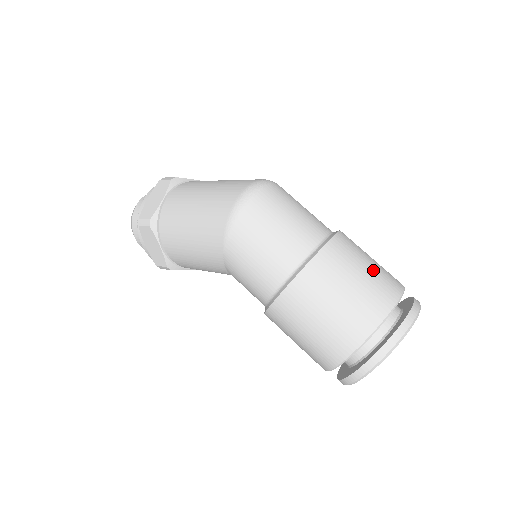
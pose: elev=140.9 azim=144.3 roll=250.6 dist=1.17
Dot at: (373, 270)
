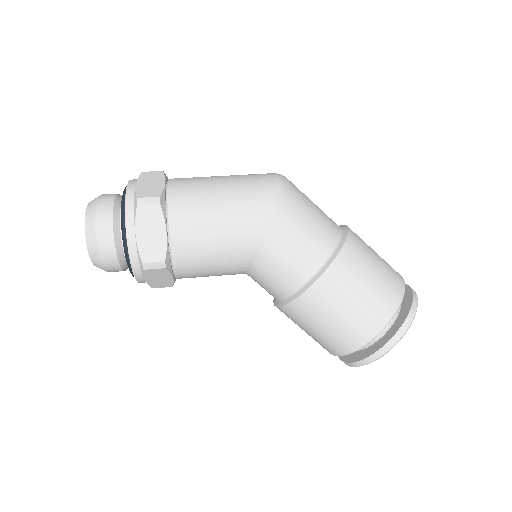
Dot at: occluded
